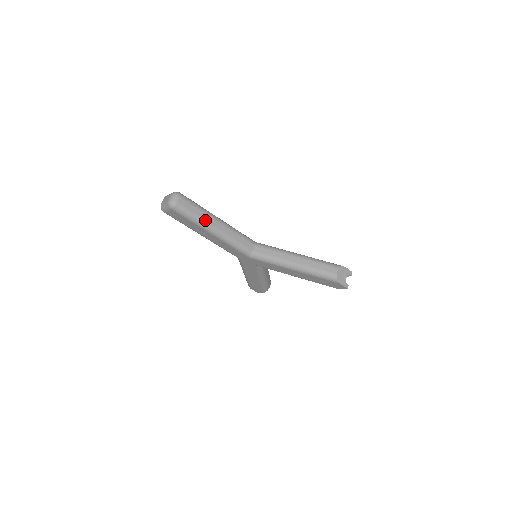
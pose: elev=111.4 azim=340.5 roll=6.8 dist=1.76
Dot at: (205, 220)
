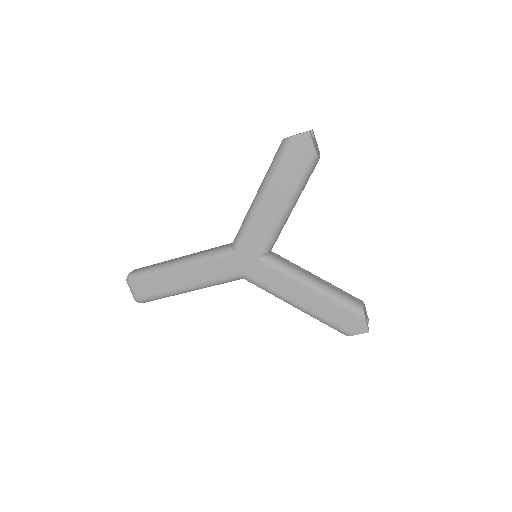
Dot at: (164, 263)
